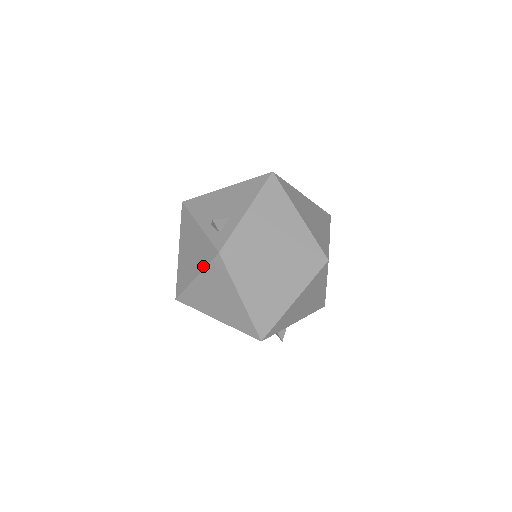
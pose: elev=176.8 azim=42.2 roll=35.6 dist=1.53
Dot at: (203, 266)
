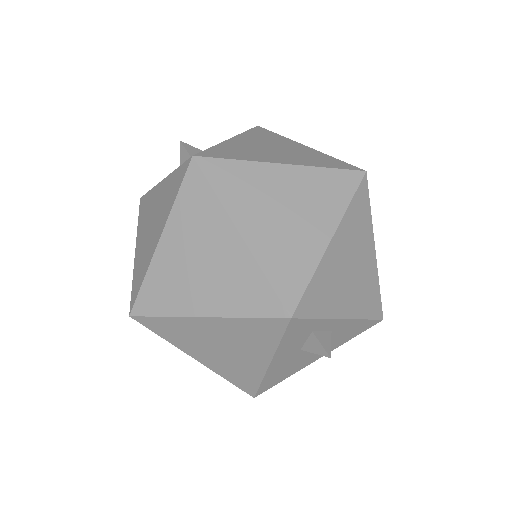
Dot at: (170, 206)
